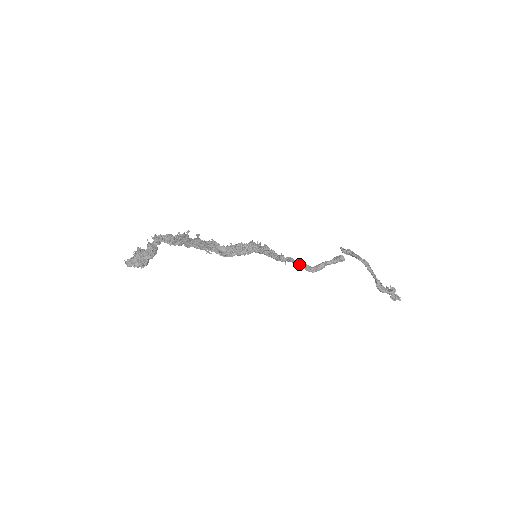
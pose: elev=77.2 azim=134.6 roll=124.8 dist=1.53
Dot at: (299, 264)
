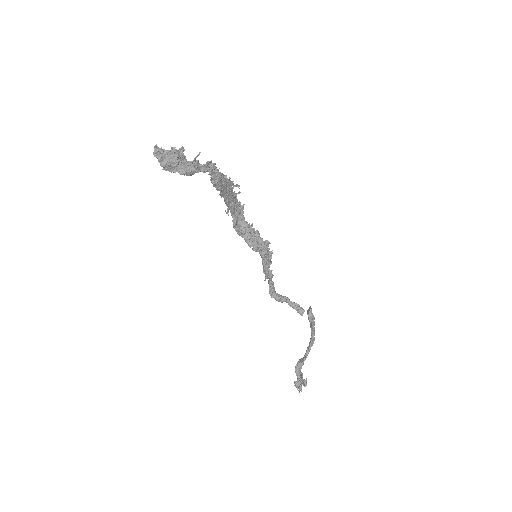
Dot at: (271, 282)
